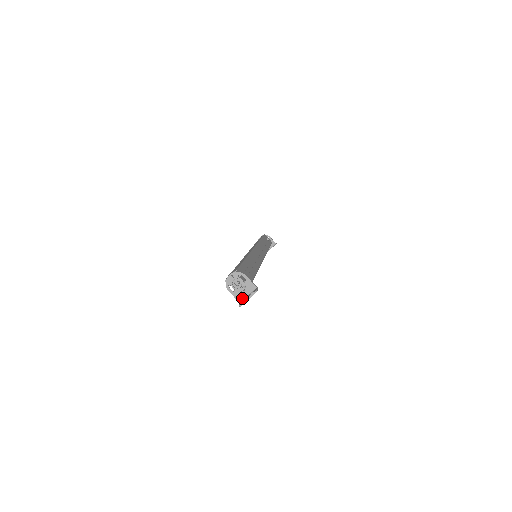
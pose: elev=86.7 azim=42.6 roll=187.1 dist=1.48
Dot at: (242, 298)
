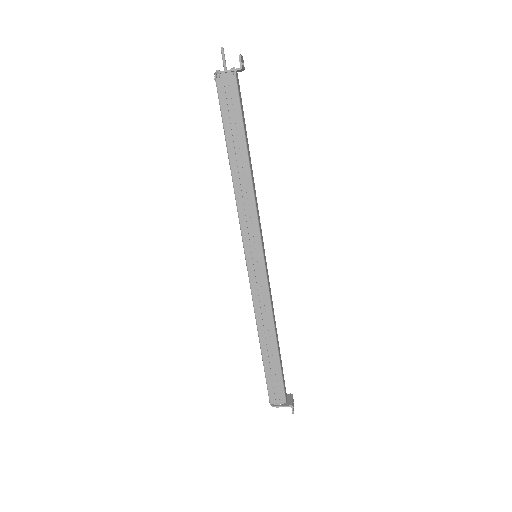
Dot at: (290, 397)
